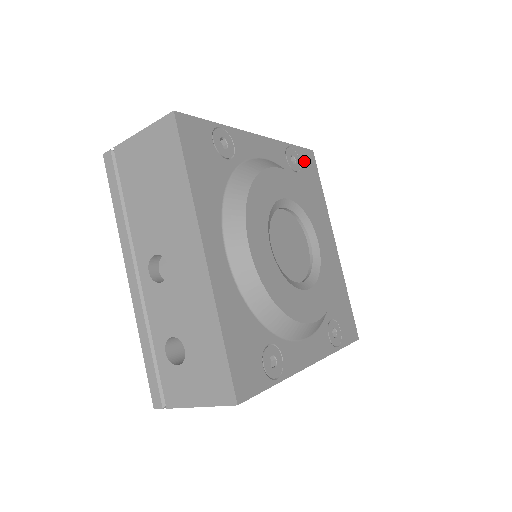
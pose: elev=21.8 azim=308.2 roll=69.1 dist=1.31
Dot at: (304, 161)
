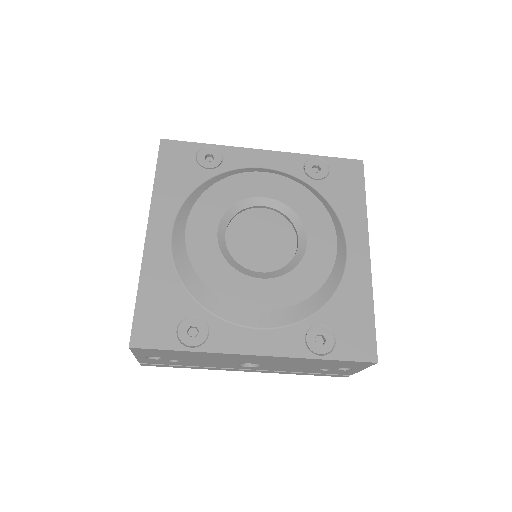
Dot at: (339, 170)
